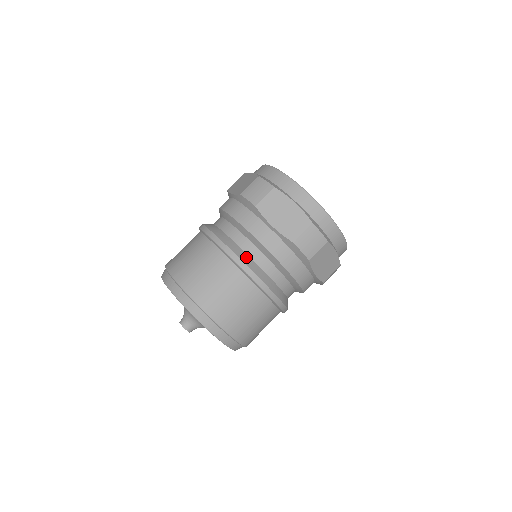
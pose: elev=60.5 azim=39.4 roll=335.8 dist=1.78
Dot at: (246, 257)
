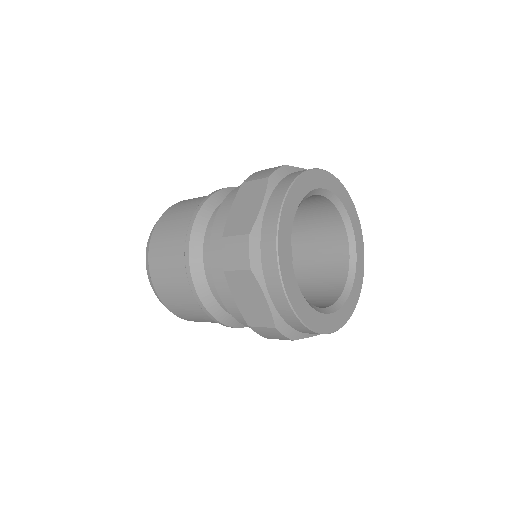
Dot at: (208, 295)
